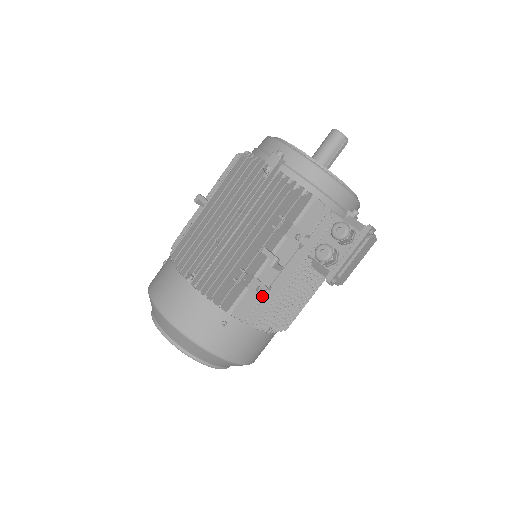
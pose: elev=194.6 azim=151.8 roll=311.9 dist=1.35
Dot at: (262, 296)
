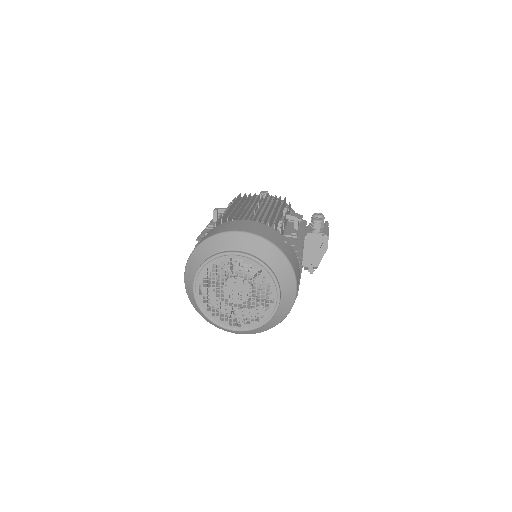
Dot at: occluded
